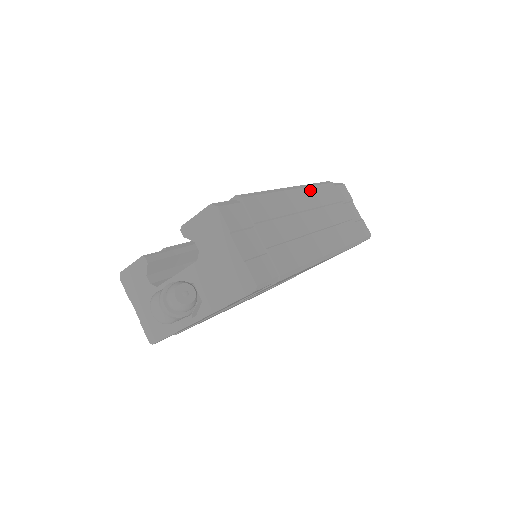
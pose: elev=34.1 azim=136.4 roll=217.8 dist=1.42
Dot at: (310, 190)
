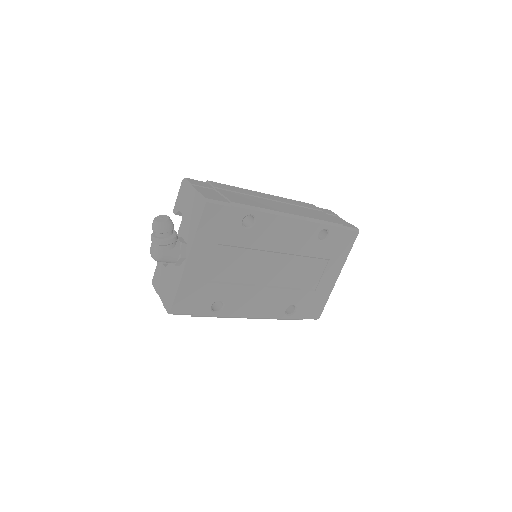
Dot at: (283, 198)
